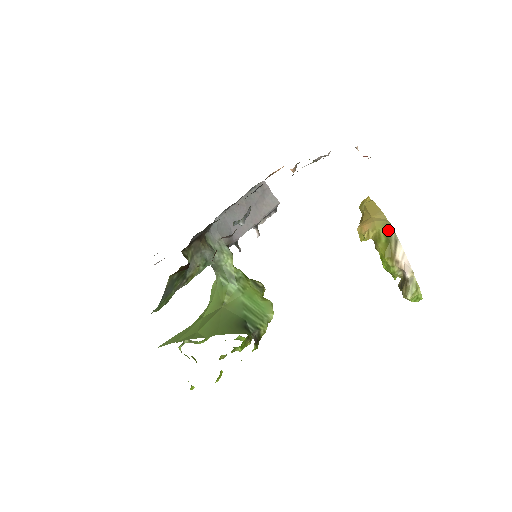
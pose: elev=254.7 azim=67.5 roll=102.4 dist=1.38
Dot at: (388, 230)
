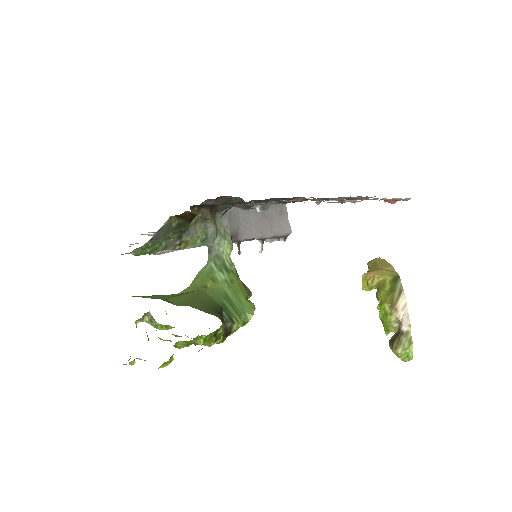
Dot at: (395, 279)
